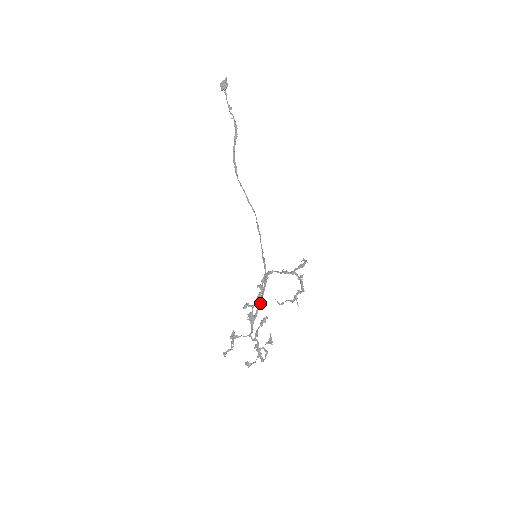
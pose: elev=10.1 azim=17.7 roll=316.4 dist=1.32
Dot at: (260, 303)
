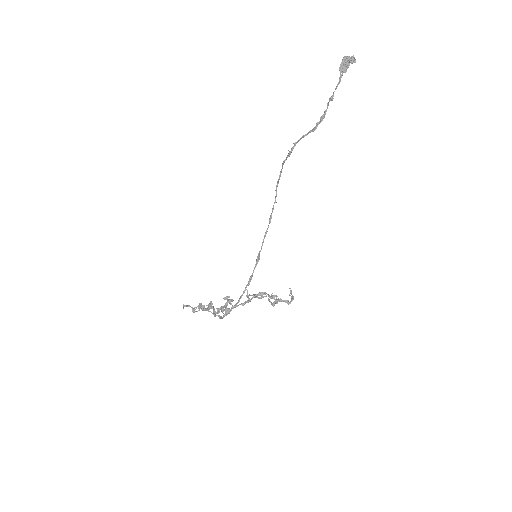
Dot at: occluded
